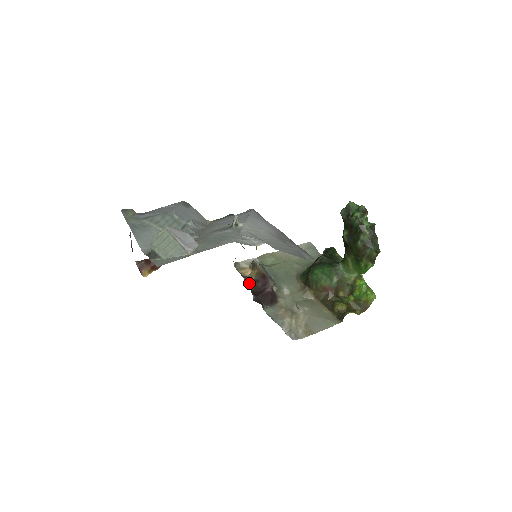
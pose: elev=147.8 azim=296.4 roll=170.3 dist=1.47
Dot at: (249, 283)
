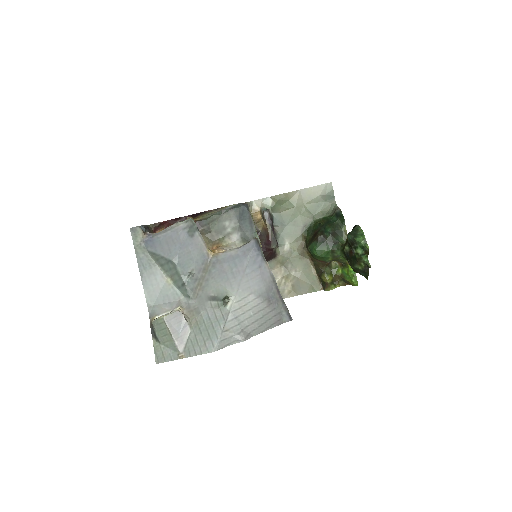
Dot at: occluded
